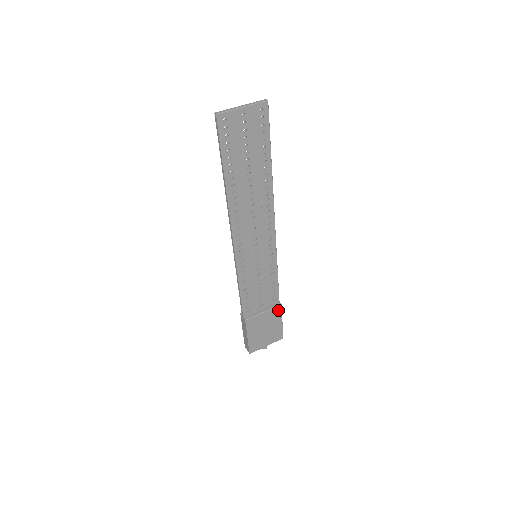
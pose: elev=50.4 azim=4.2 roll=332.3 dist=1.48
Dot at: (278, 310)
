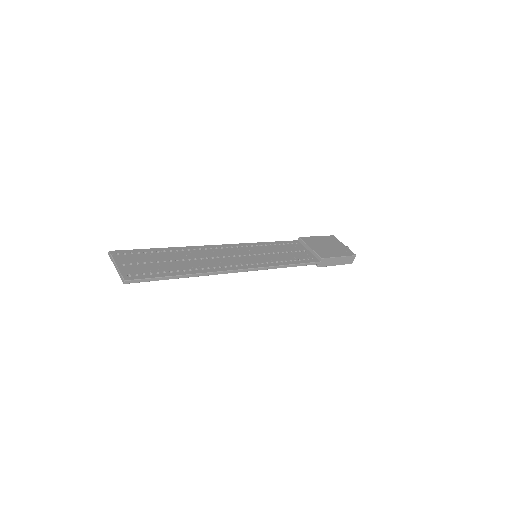
Dot at: occluded
